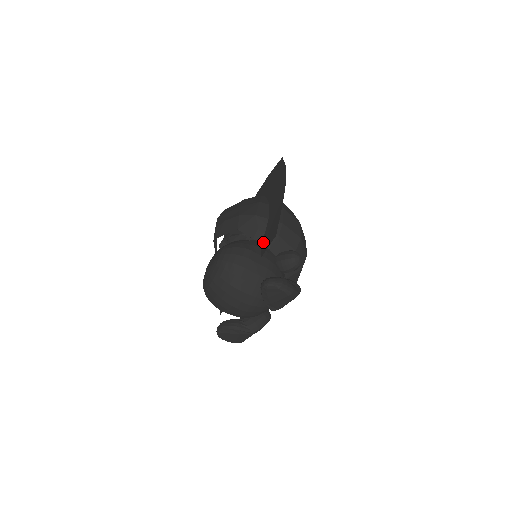
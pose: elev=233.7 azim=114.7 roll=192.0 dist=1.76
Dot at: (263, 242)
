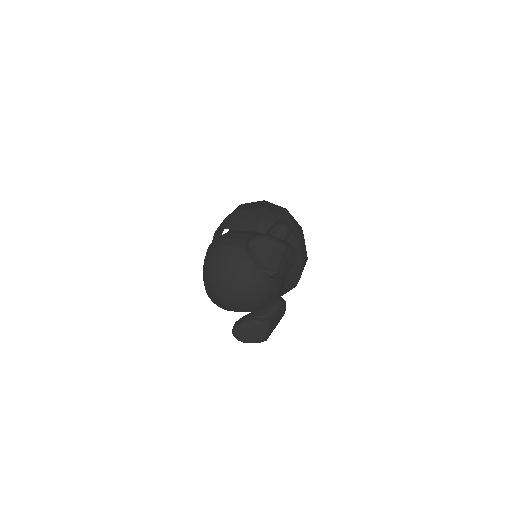
Dot at: occluded
